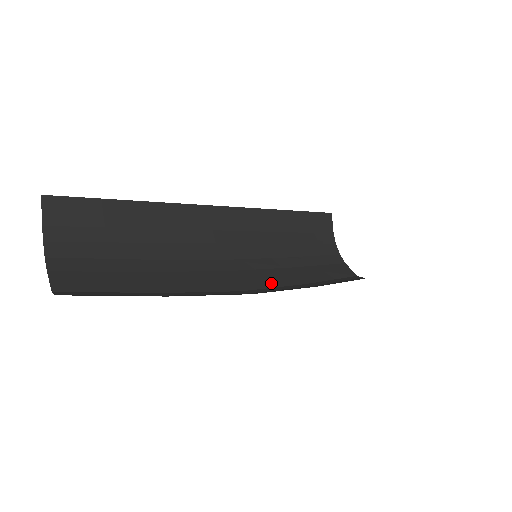
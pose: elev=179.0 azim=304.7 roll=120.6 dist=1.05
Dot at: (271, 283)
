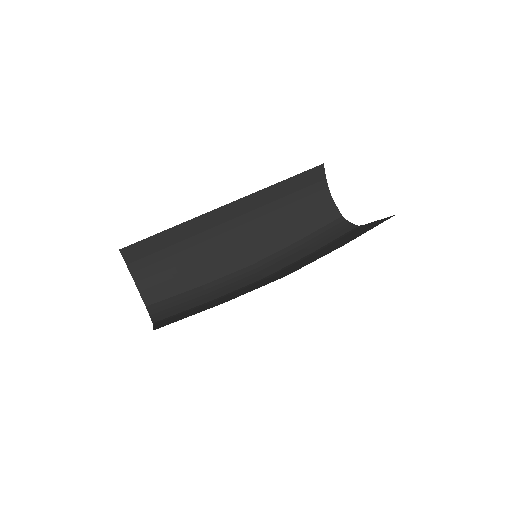
Dot at: (273, 249)
